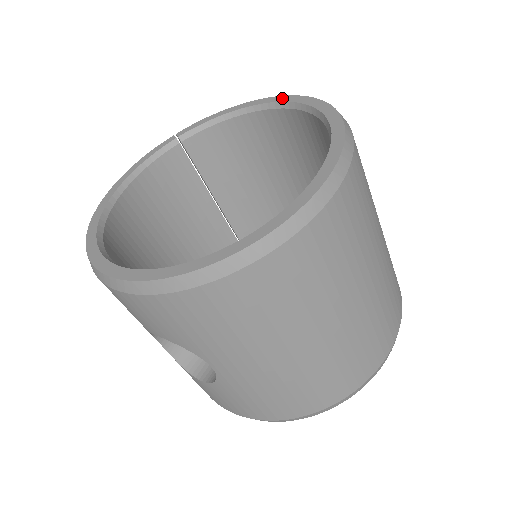
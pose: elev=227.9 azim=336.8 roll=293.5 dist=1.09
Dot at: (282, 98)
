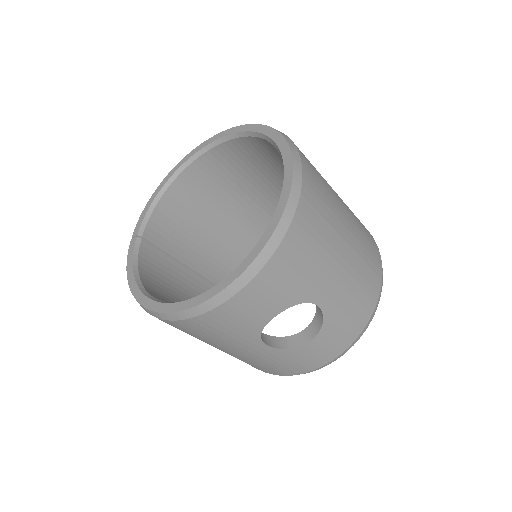
Dot at: (186, 158)
